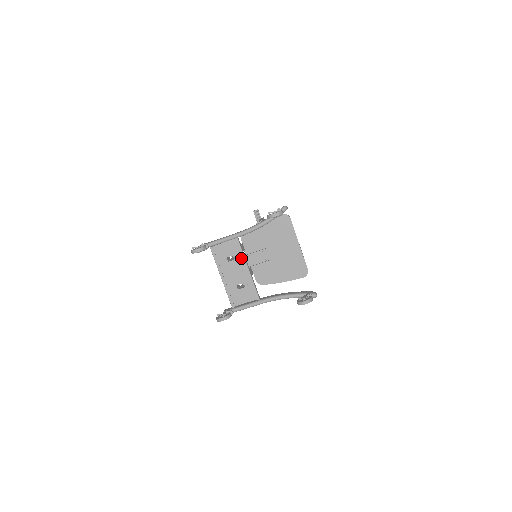
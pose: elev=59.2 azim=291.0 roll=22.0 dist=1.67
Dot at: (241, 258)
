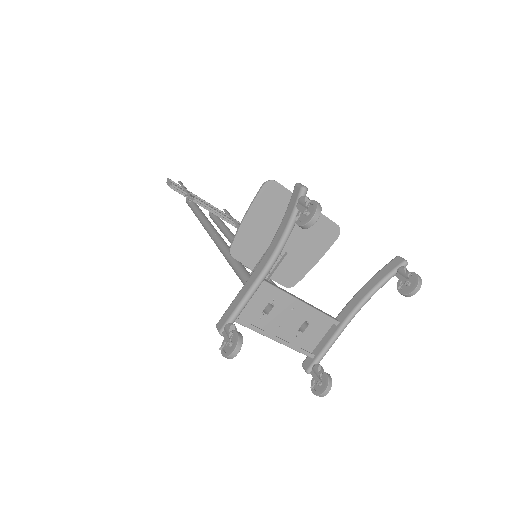
Dot at: (282, 297)
